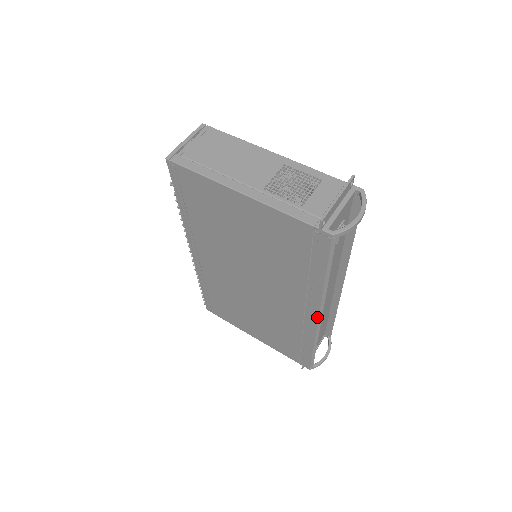
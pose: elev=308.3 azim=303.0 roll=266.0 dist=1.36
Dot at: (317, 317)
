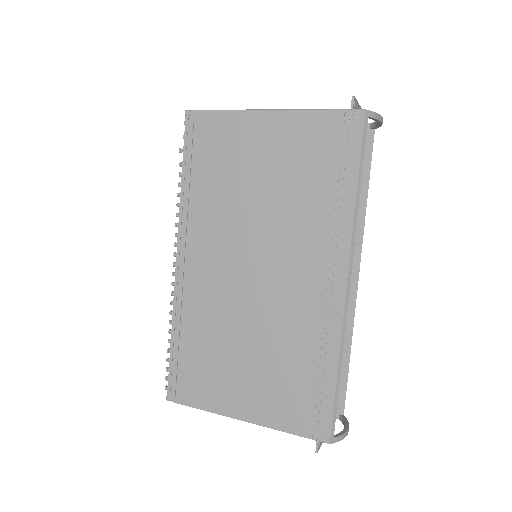
Dot at: (345, 278)
